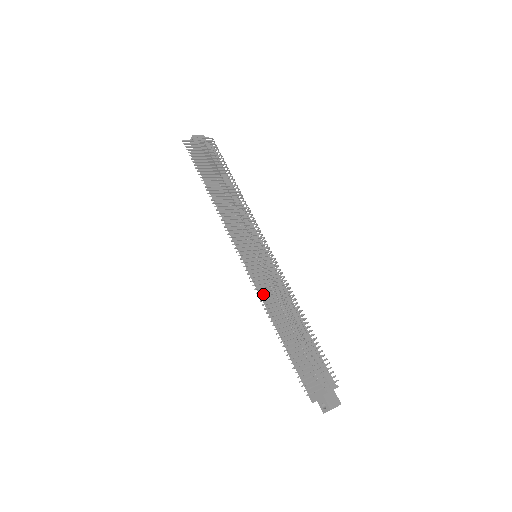
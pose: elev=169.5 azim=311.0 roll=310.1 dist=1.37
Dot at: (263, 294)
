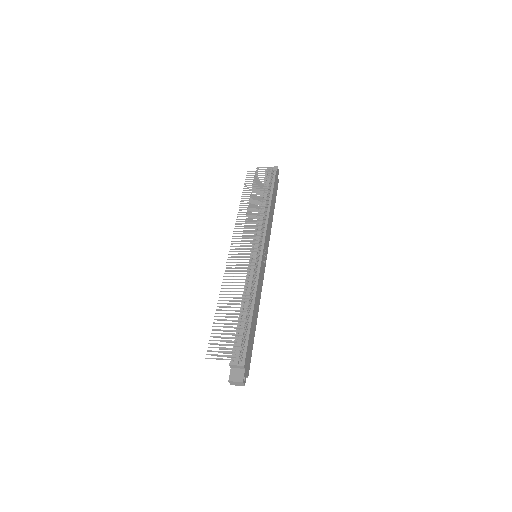
Dot at: occluded
